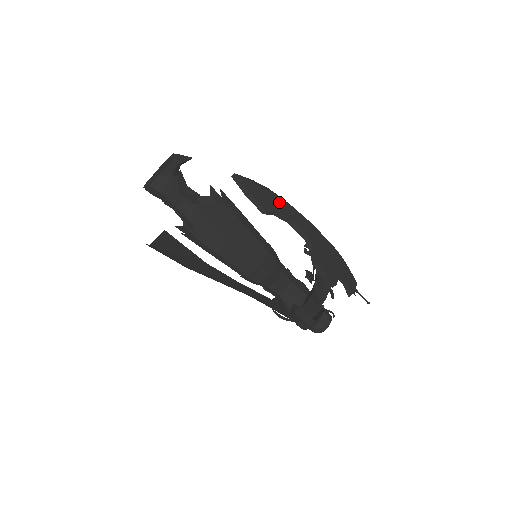
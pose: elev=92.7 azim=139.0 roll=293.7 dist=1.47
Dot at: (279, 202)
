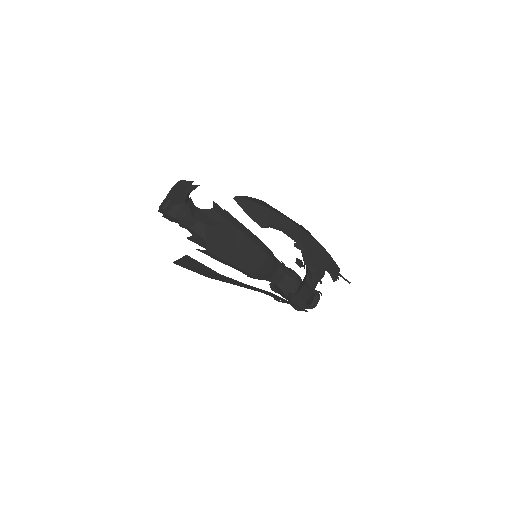
Dot at: (274, 215)
